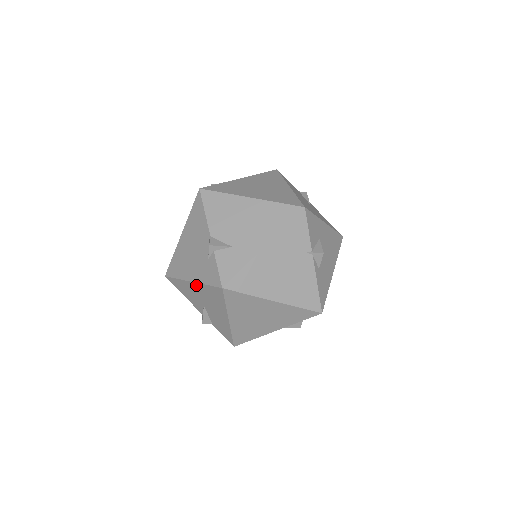
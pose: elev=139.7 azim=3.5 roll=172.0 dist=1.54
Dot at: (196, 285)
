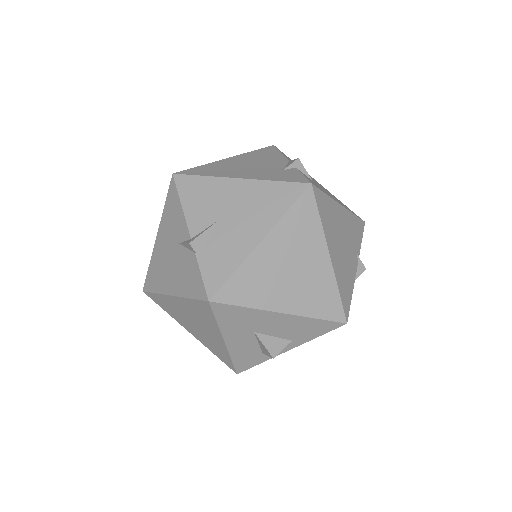
Dot at: (246, 183)
